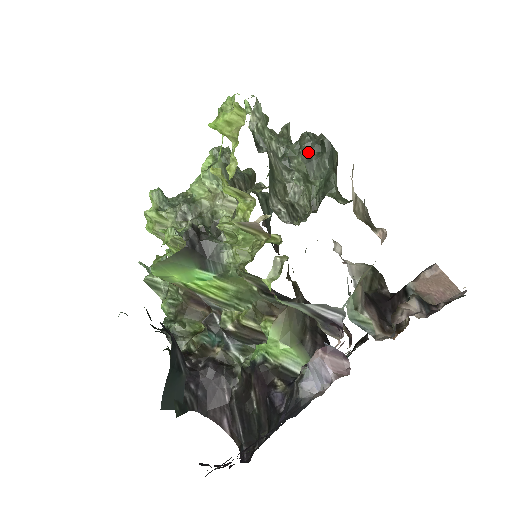
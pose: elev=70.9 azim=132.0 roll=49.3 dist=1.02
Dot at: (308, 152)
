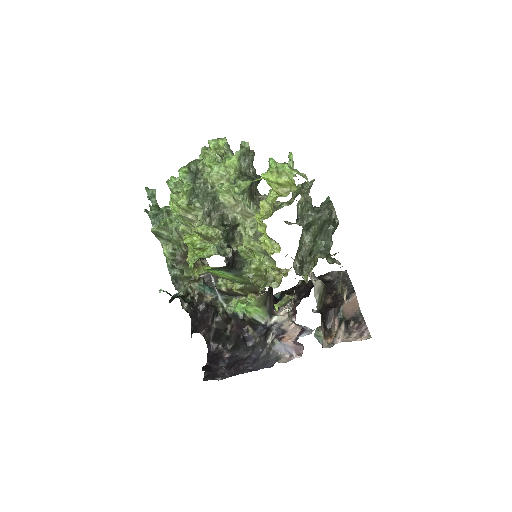
Dot at: (323, 224)
